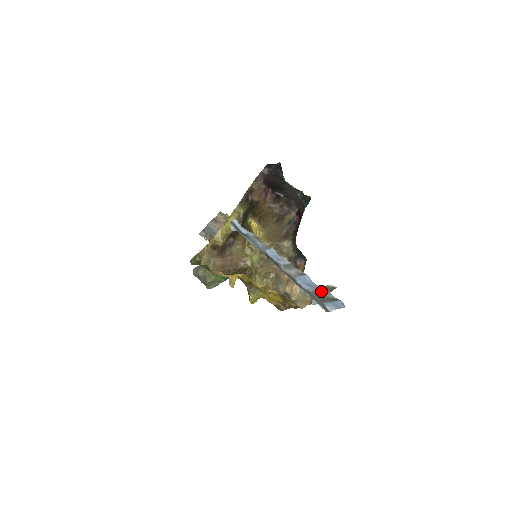
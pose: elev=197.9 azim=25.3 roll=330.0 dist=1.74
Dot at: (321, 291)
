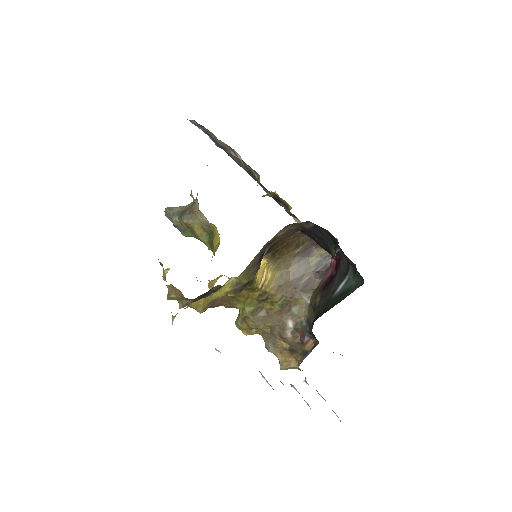
Dot at: occluded
